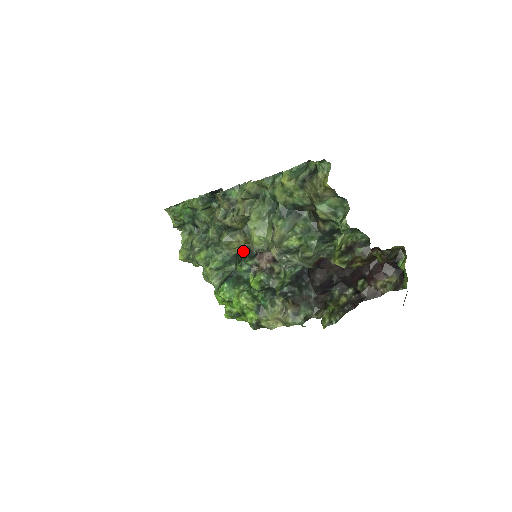
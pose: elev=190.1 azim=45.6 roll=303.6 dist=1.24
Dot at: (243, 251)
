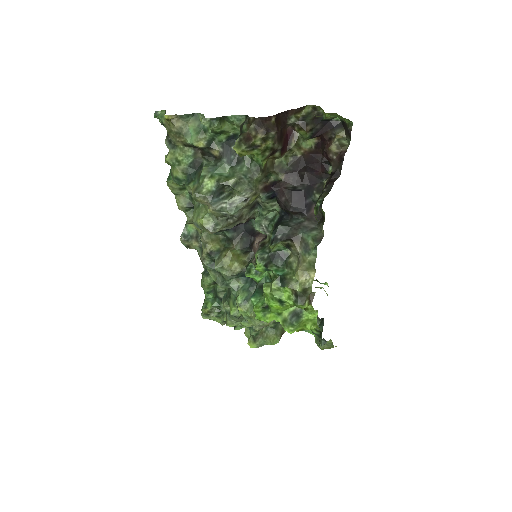
Dot at: (246, 265)
